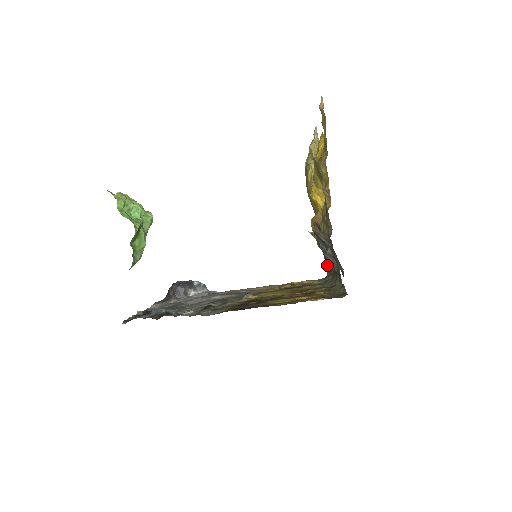
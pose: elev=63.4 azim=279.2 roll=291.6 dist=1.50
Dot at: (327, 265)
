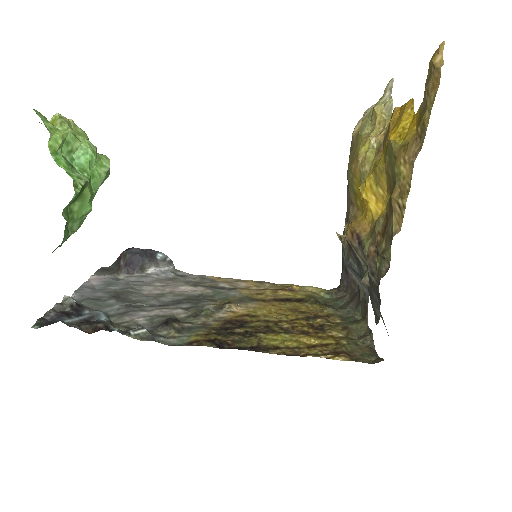
Dot at: (345, 276)
